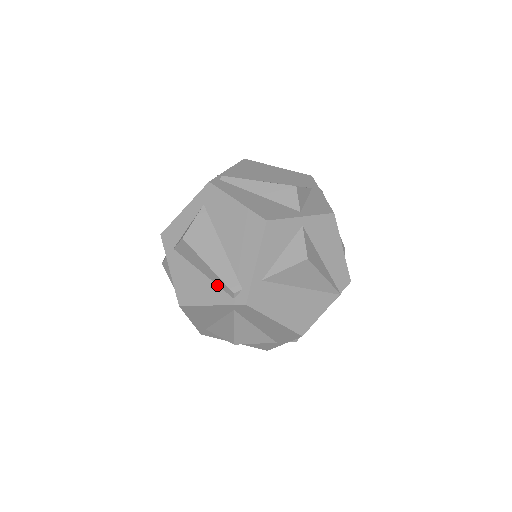
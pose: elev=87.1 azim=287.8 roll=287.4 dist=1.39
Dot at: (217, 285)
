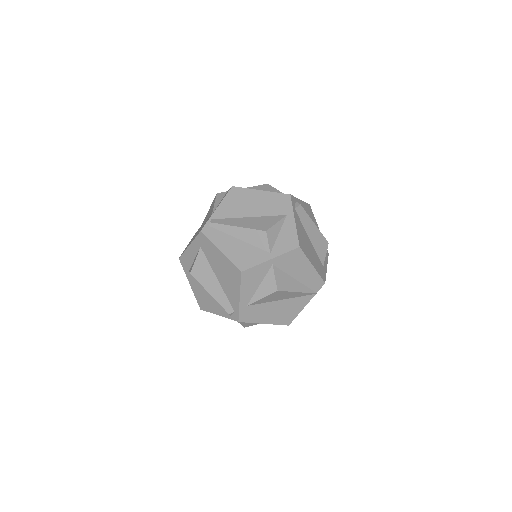
Dot at: (219, 304)
